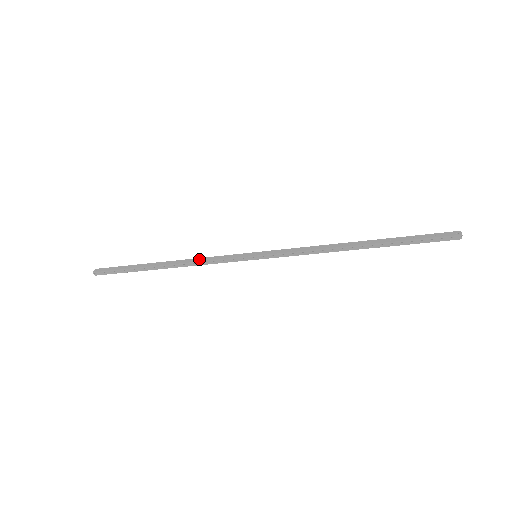
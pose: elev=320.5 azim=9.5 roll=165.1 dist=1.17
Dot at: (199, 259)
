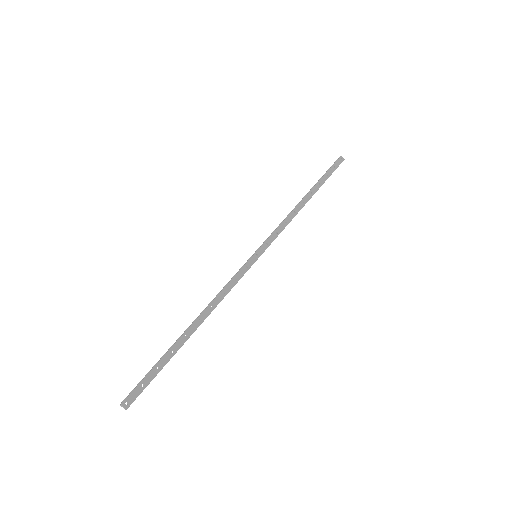
Dot at: (221, 296)
